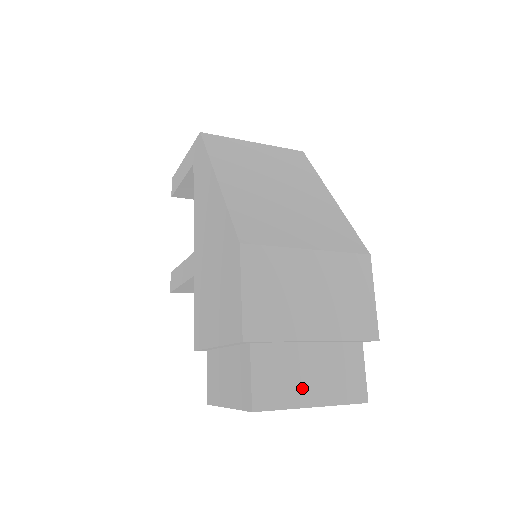
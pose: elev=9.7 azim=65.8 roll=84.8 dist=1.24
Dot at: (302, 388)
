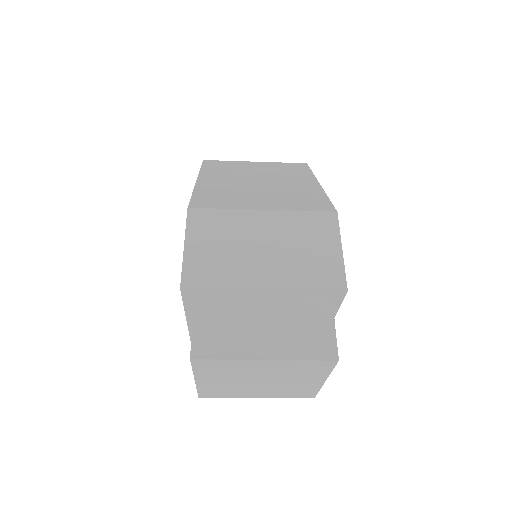
Dot at: (251, 340)
